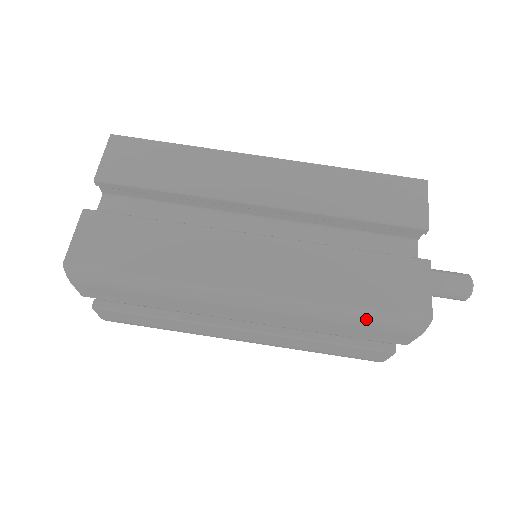
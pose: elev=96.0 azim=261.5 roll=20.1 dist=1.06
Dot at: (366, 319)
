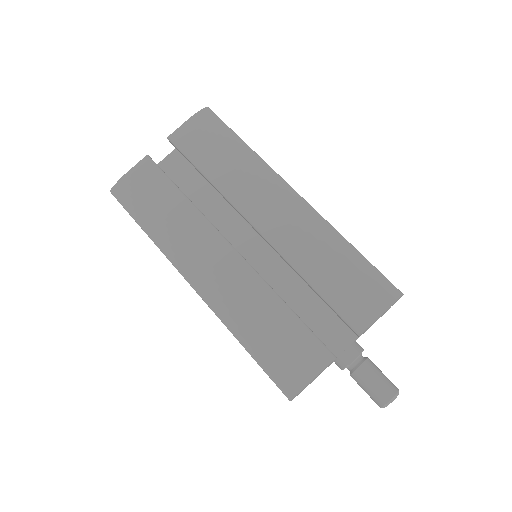
Dot at: (357, 265)
